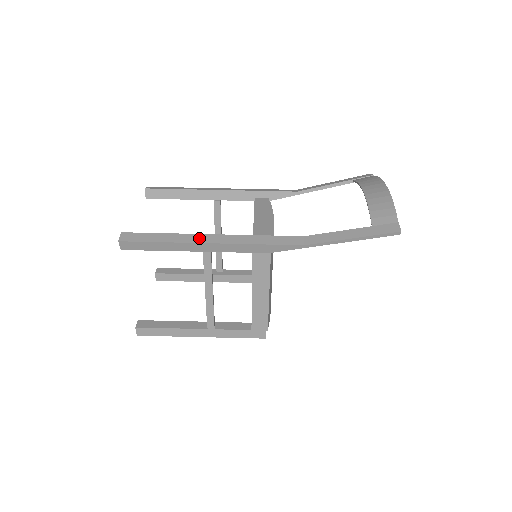
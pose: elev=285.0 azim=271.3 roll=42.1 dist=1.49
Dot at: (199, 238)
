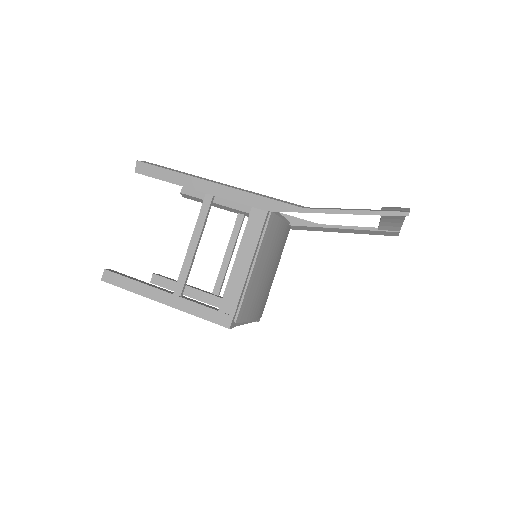
Dot at: (207, 179)
